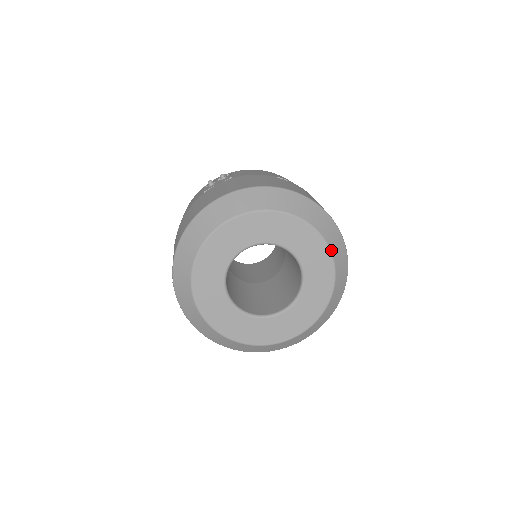
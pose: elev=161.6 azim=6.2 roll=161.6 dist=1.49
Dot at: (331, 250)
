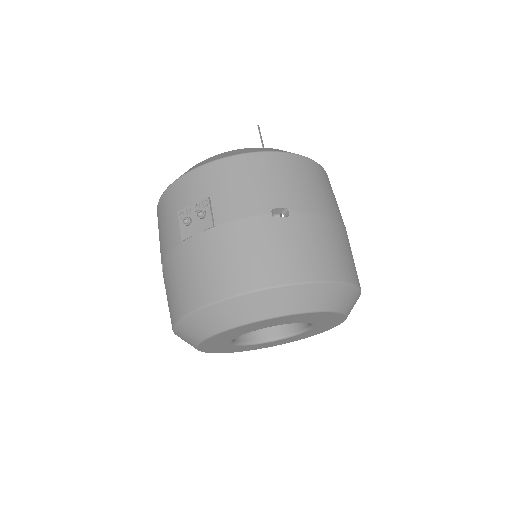
Dot at: (343, 312)
